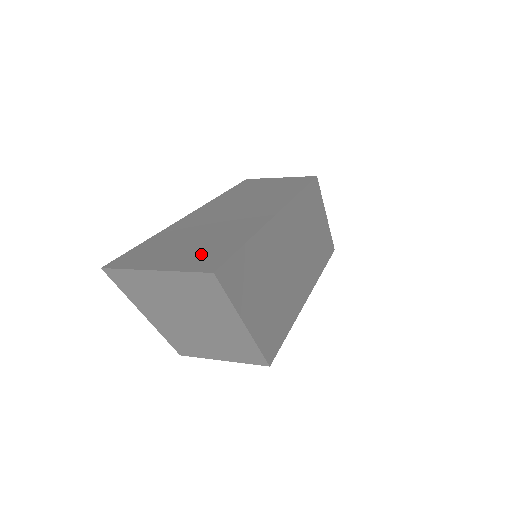
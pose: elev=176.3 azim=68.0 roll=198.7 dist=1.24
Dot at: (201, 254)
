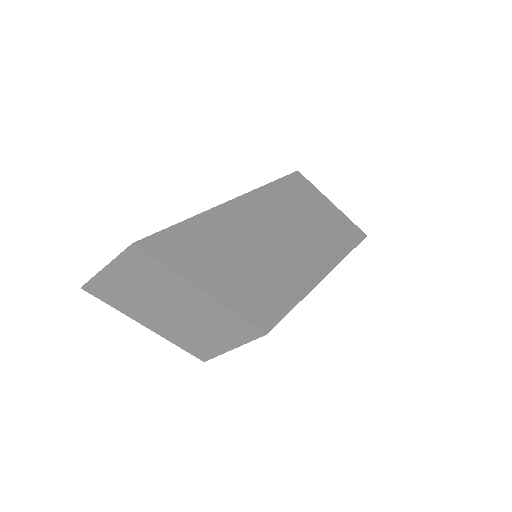
Dot at: occluded
